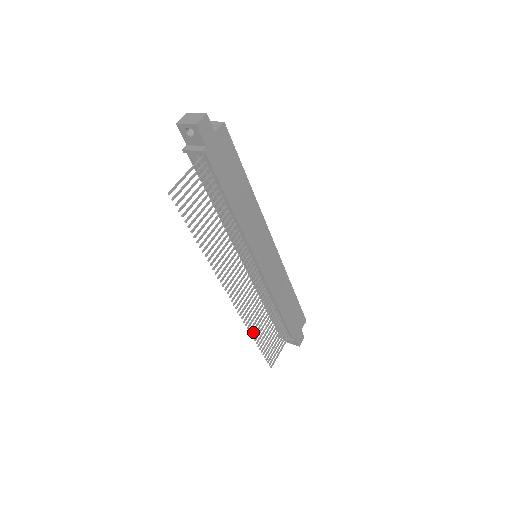
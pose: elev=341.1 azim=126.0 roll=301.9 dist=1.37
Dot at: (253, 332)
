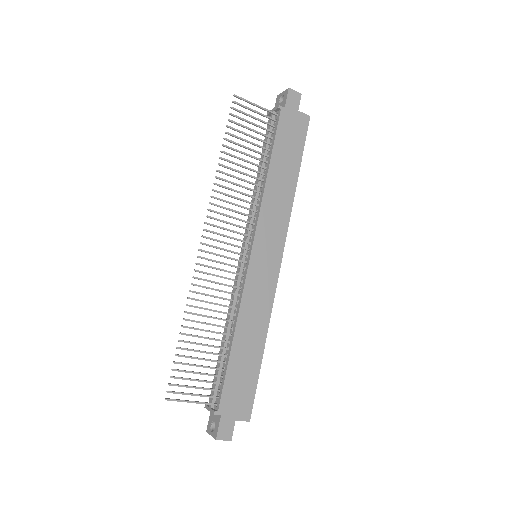
Dot at: (189, 313)
